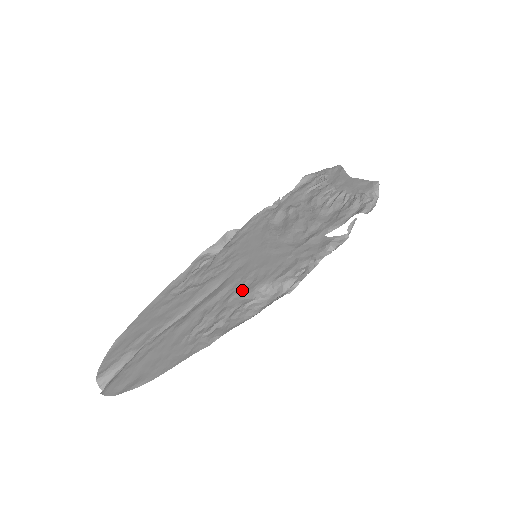
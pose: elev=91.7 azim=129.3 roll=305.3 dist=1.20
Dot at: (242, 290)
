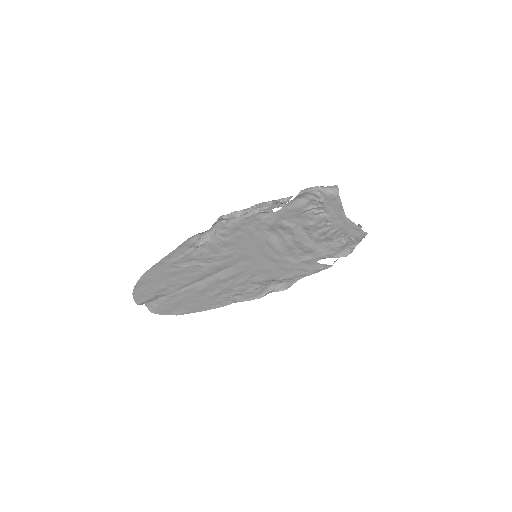
Dot at: (251, 279)
